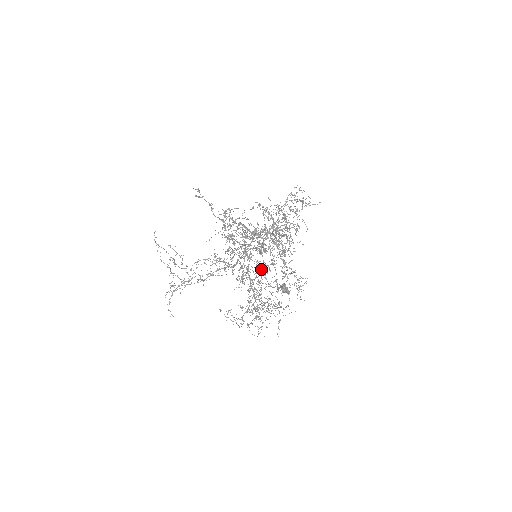
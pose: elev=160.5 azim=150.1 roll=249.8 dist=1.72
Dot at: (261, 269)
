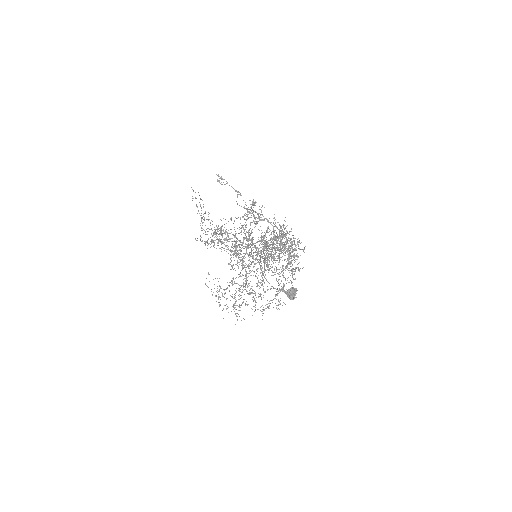
Dot at: occluded
